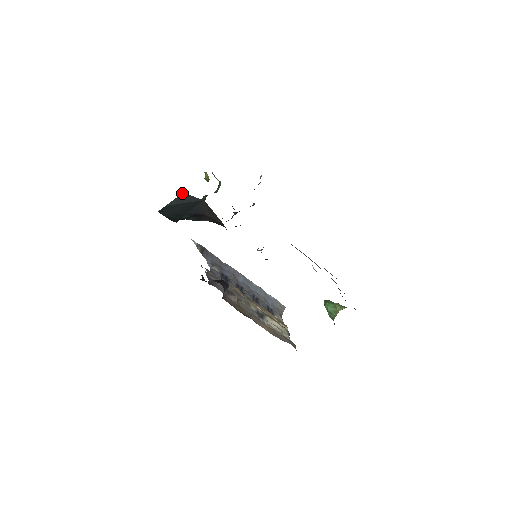
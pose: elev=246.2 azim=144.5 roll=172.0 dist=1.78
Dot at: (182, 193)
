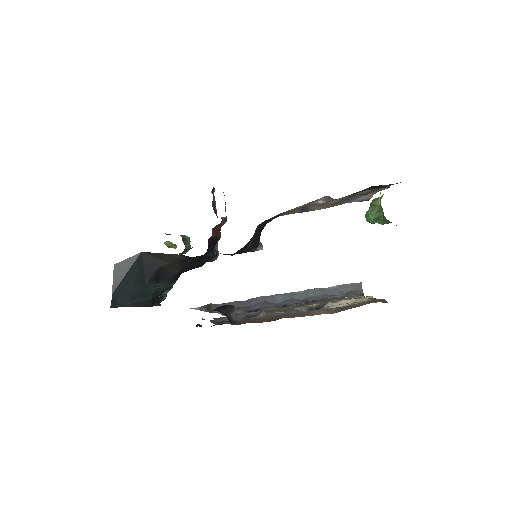
Dot at: occluded
